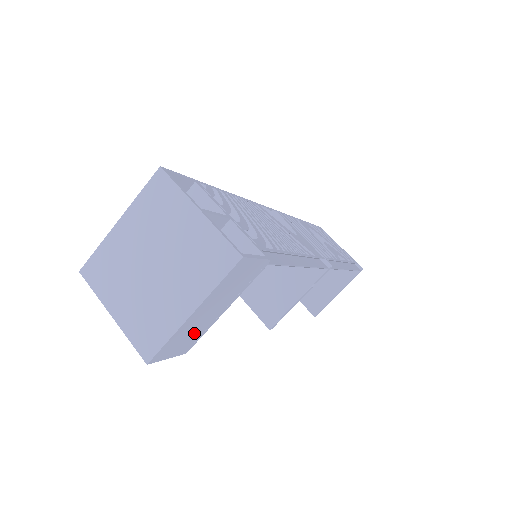
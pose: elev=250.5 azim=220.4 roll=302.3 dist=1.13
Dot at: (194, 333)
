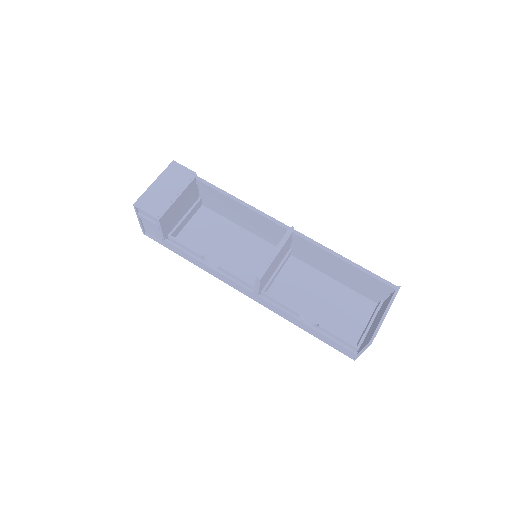
Dot at: (160, 202)
